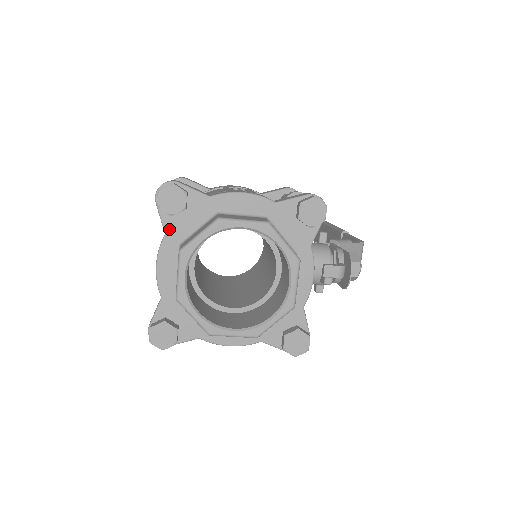
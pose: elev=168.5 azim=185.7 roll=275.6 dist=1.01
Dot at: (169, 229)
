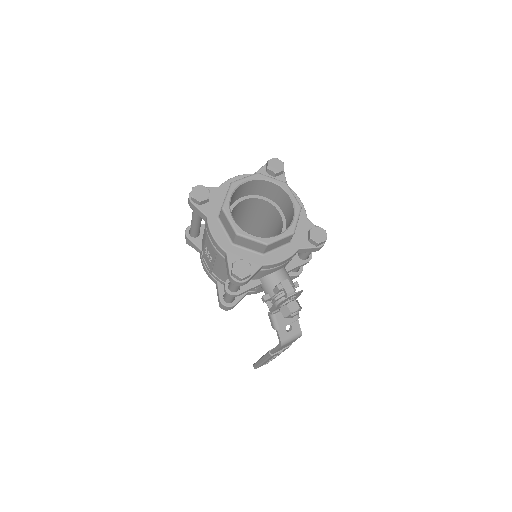
Dot at: occluded
